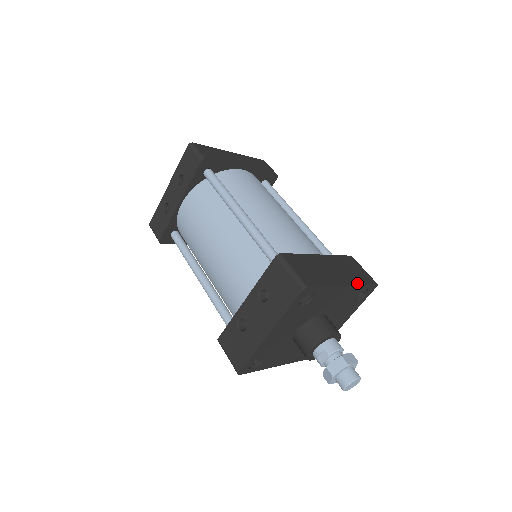
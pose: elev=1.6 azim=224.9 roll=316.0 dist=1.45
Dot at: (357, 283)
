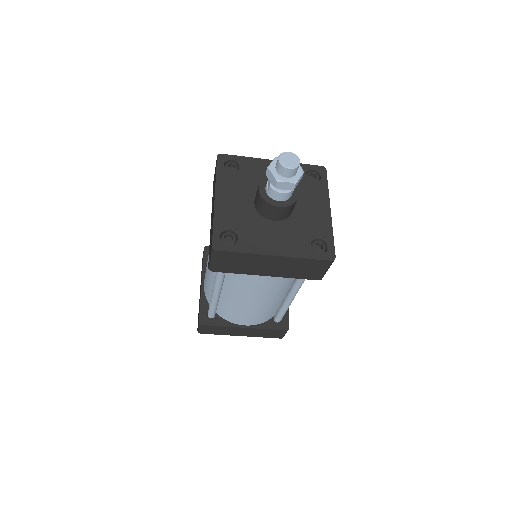
Dot at: occluded
